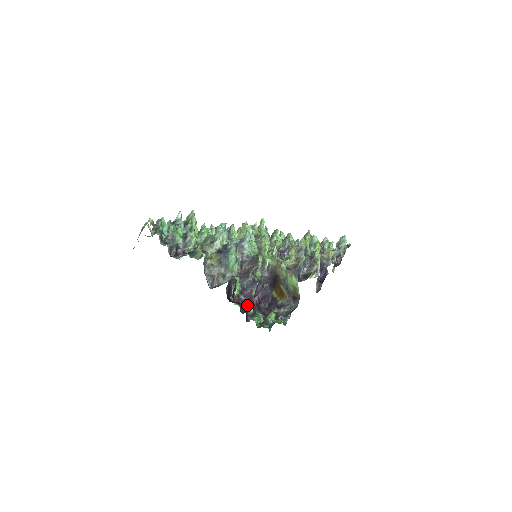
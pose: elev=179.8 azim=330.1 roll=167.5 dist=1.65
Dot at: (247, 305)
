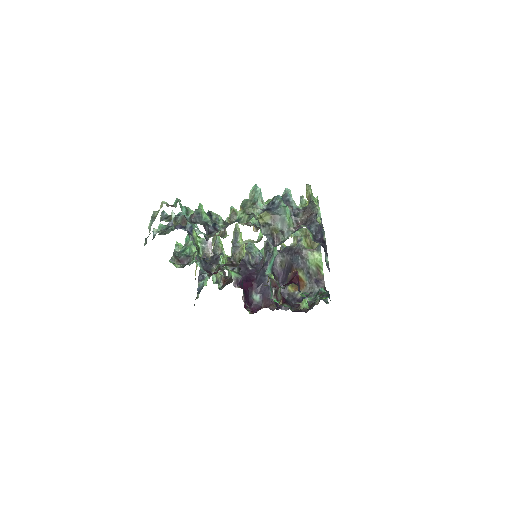
Dot at: (324, 251)
